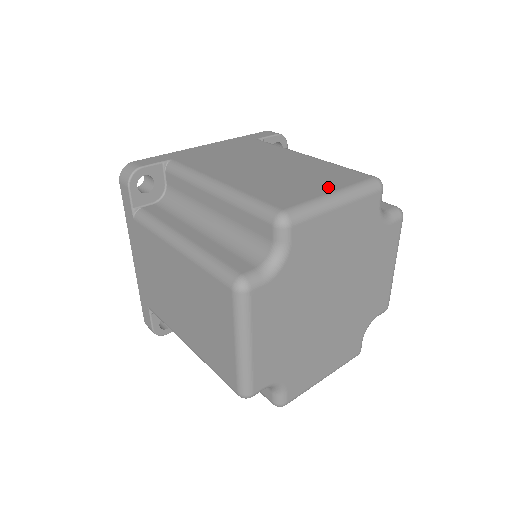
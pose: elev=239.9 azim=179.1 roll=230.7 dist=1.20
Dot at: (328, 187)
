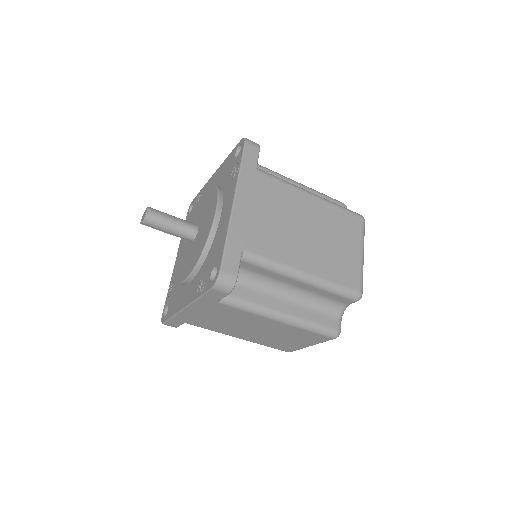
Dot at: (356, 248)
